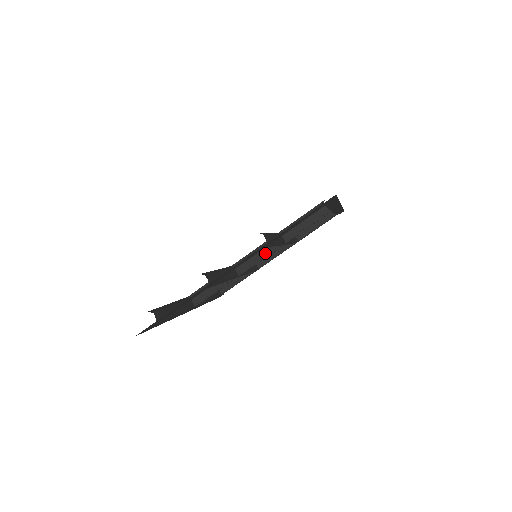
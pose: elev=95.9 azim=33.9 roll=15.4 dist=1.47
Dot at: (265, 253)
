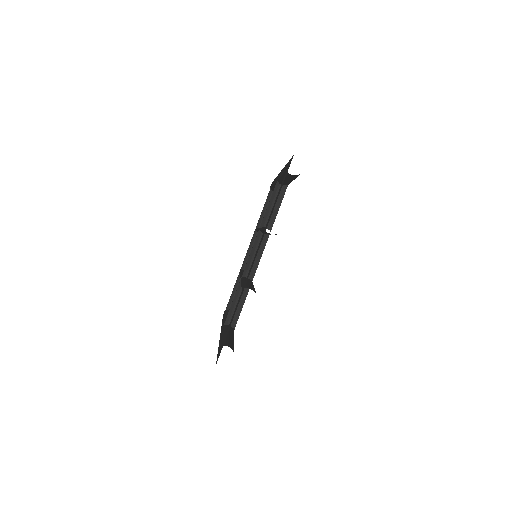
Dot at: (261, 249)
